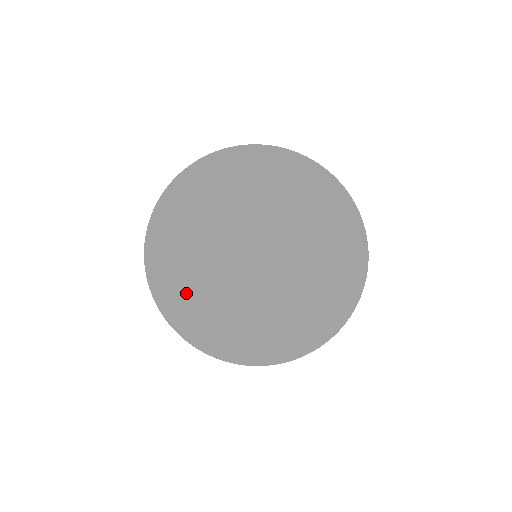
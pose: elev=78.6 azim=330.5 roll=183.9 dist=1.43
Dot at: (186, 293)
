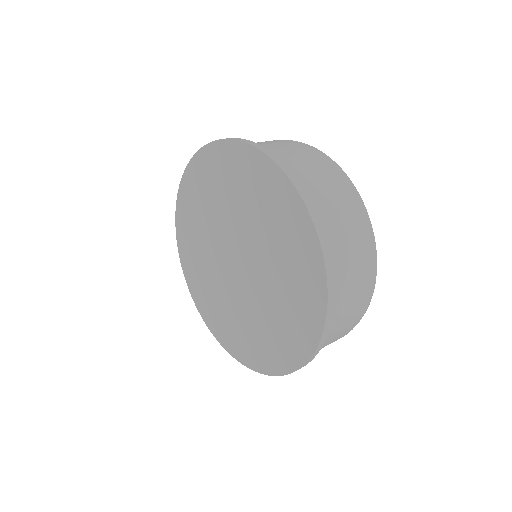
Dot at: (225, 322)
